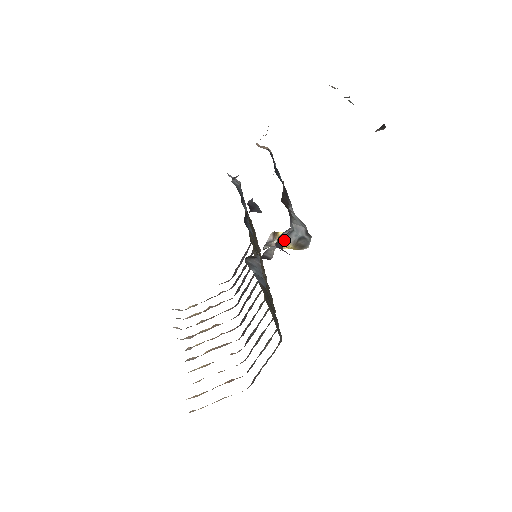
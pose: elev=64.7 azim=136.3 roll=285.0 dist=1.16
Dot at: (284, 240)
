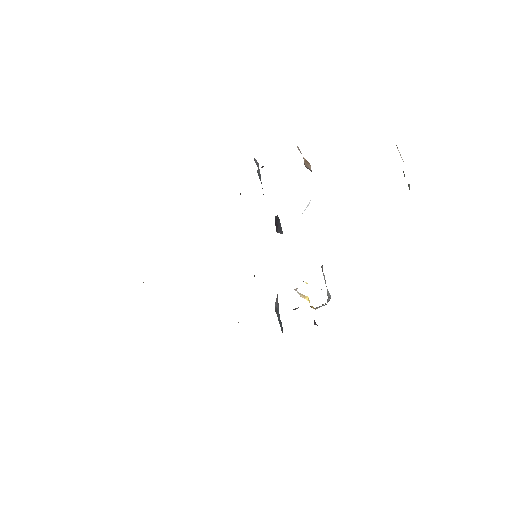
Dot at: occluded
